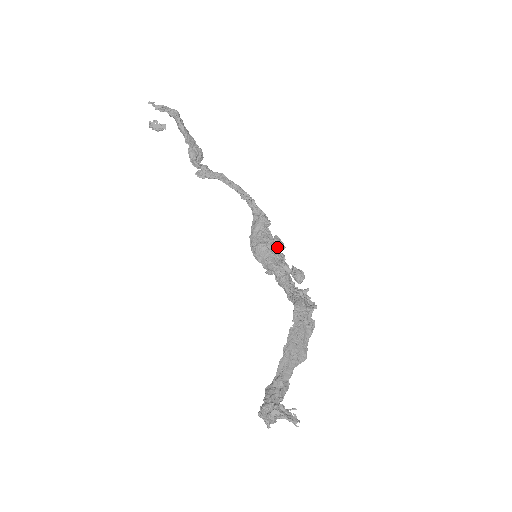
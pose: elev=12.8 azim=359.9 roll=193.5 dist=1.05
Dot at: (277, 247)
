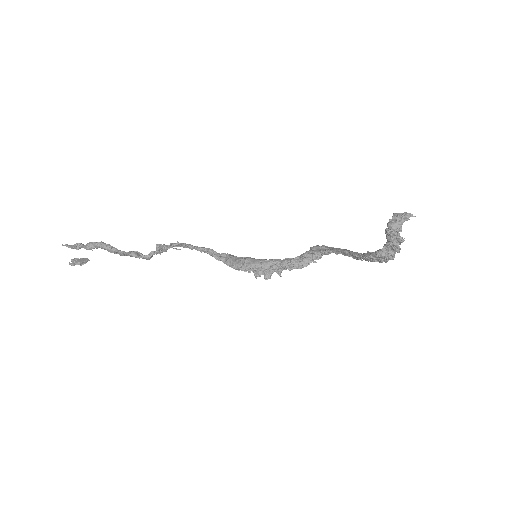
Dot at: occluded
